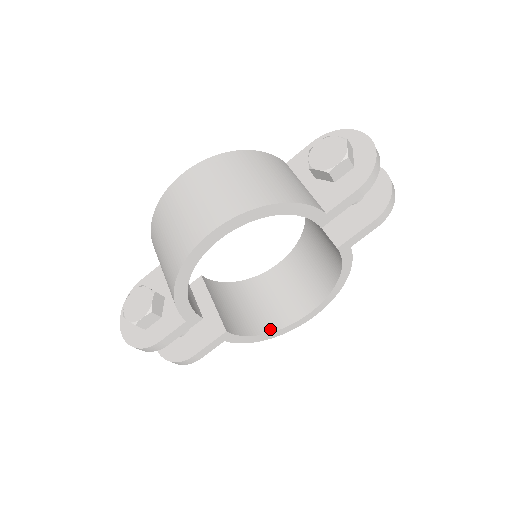
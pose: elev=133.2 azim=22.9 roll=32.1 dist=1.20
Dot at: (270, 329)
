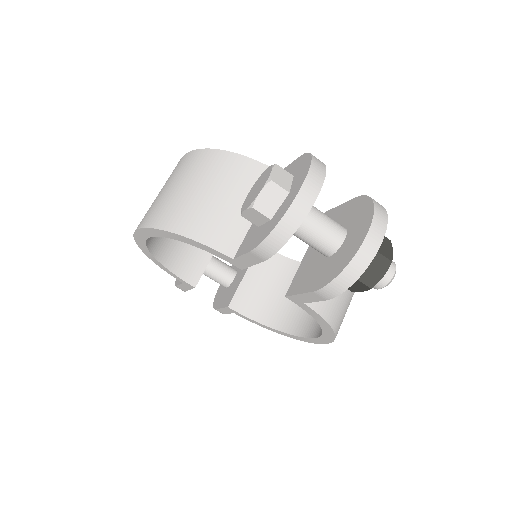
Dot at: (281, 327)
